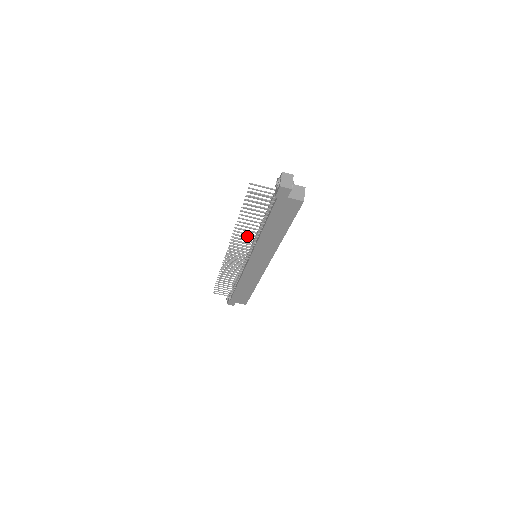
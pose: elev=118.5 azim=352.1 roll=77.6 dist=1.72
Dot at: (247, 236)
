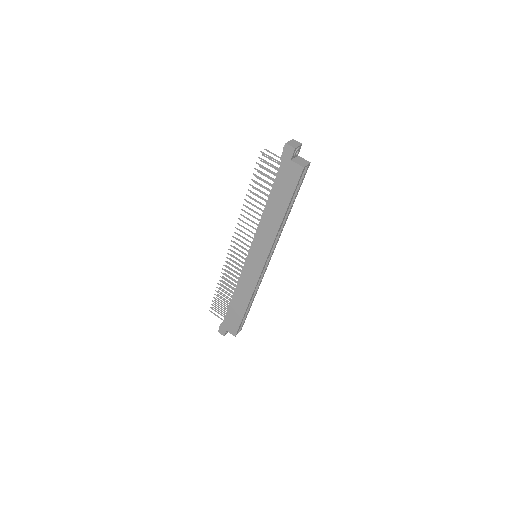
Dot at: occluded
